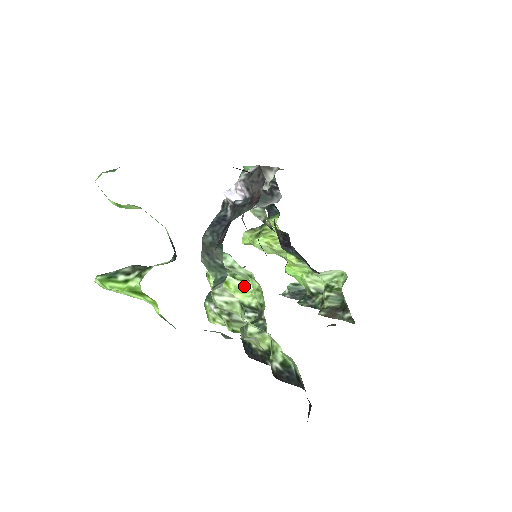
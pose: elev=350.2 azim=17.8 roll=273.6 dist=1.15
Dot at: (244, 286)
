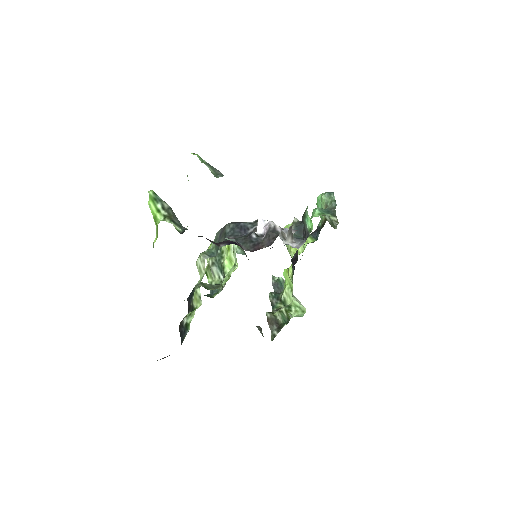
Dot at: (234, 261)
